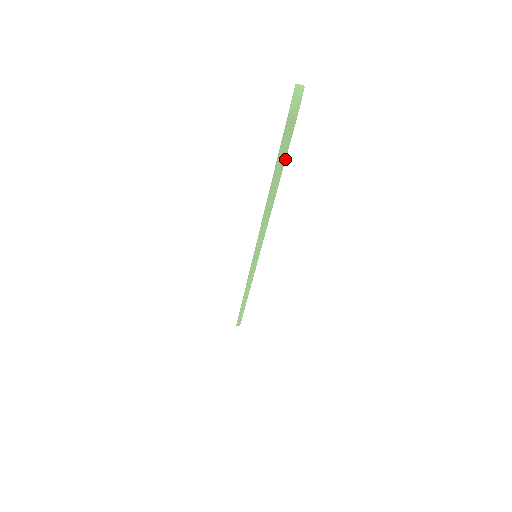
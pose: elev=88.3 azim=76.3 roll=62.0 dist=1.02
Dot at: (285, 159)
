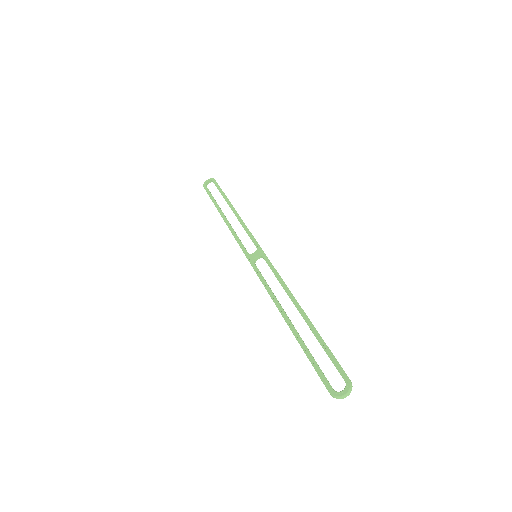
Dot at: (311, 362)
